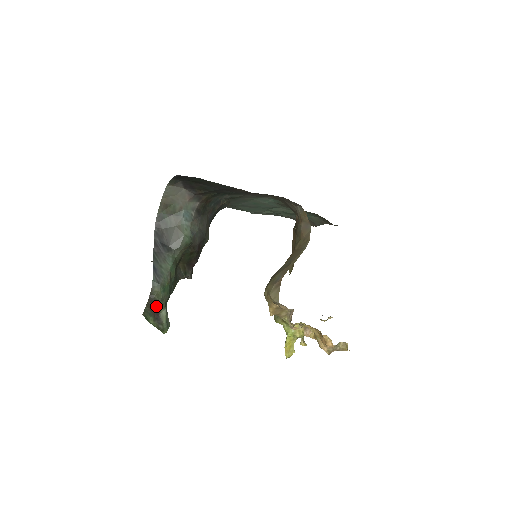
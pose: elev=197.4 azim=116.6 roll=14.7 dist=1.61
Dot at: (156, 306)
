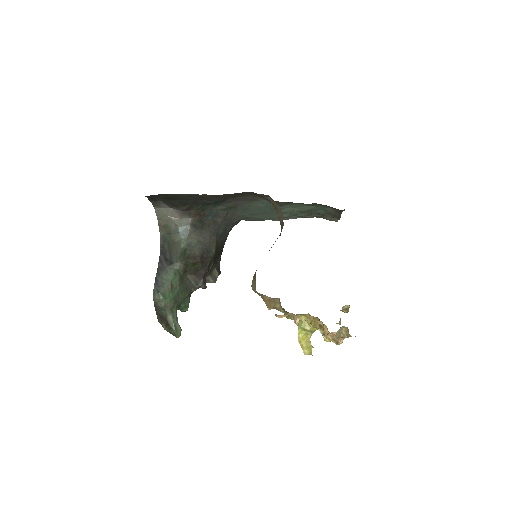
Dot at: (163, 313)
